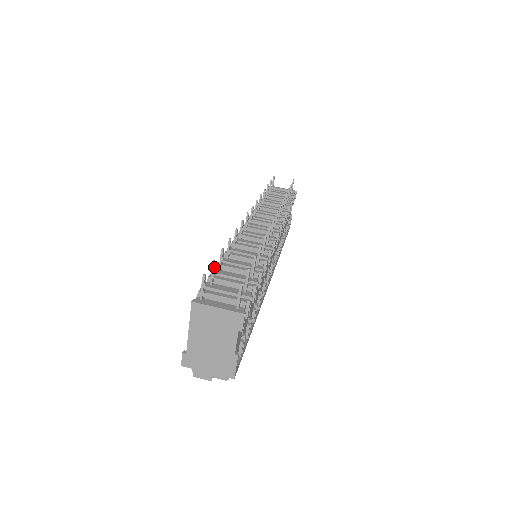
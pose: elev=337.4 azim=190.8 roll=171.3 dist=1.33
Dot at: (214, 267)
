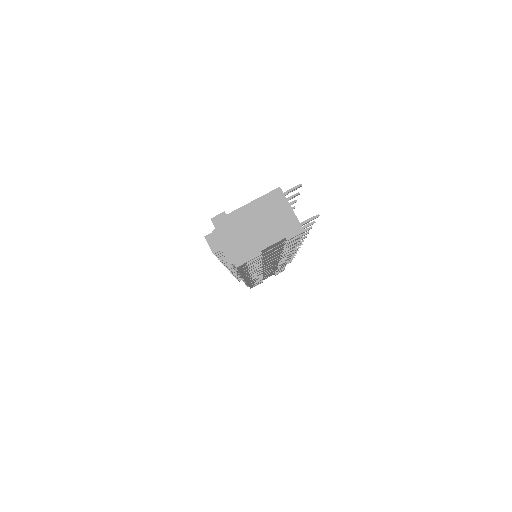
Dot at: (295, 196)
